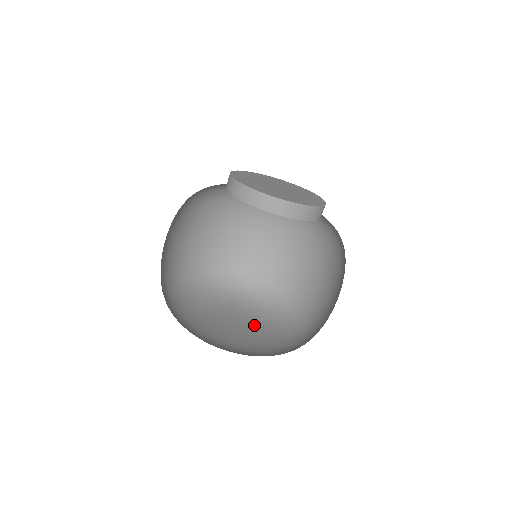
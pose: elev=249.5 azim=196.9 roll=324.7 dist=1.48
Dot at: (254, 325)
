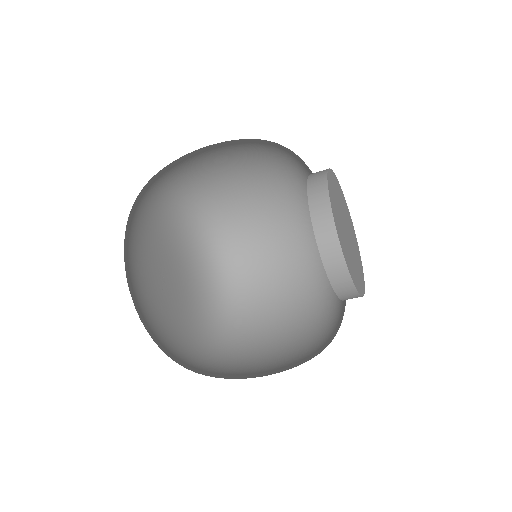
Dot at: (168, 252)
